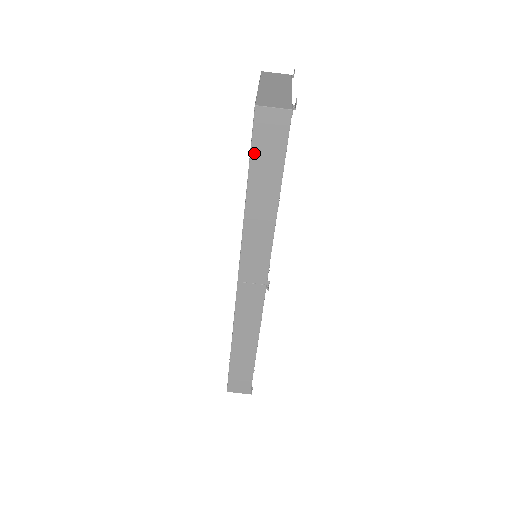
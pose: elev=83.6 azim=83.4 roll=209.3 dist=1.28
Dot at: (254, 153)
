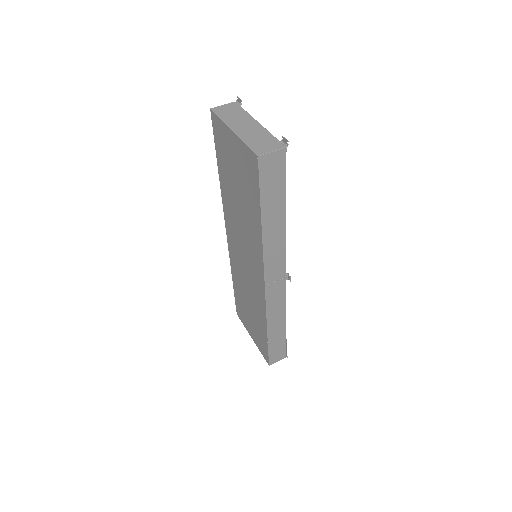
Dot at: (263, 190)
